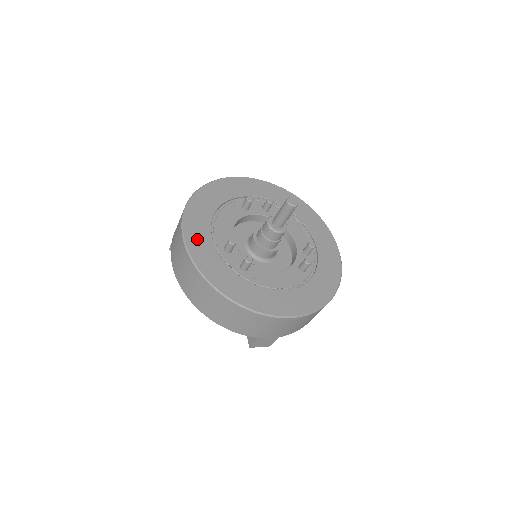
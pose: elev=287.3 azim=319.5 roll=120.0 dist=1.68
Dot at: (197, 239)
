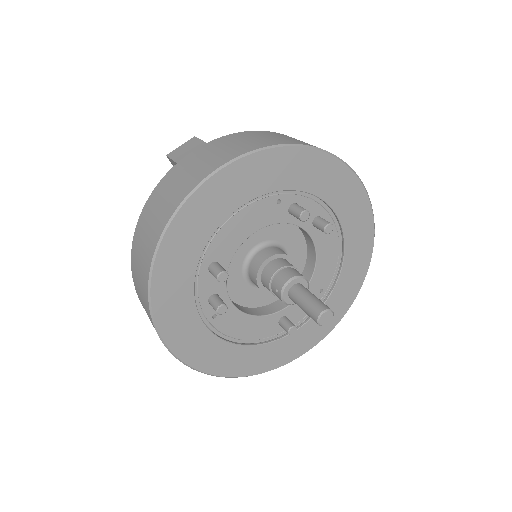
Dot at: (182, 242)
